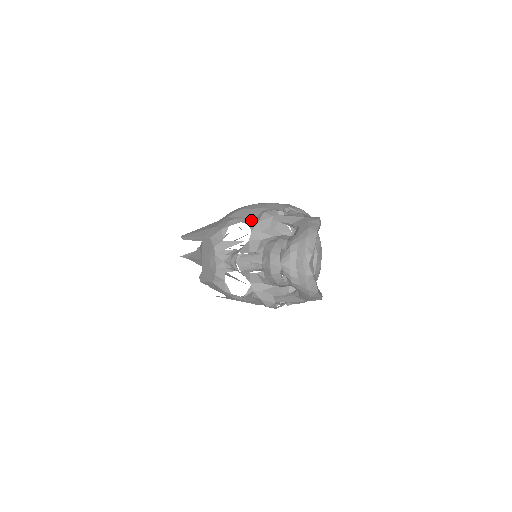
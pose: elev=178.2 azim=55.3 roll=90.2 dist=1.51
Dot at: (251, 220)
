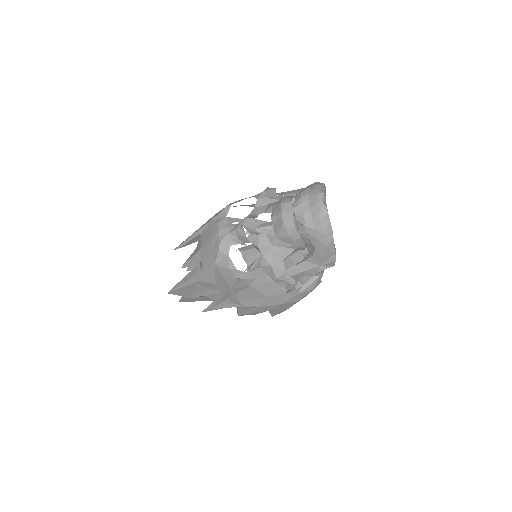
Dot at: (255, 195)
